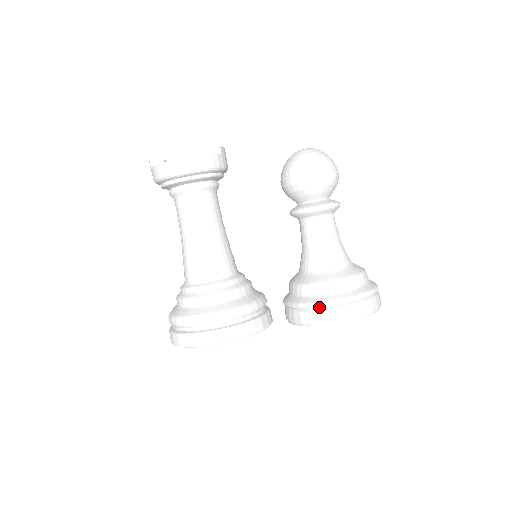
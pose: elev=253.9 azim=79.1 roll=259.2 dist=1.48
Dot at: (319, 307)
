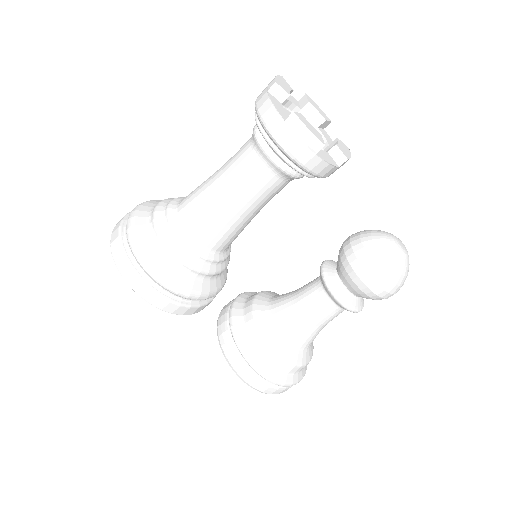
Dot at: (246, 359)
